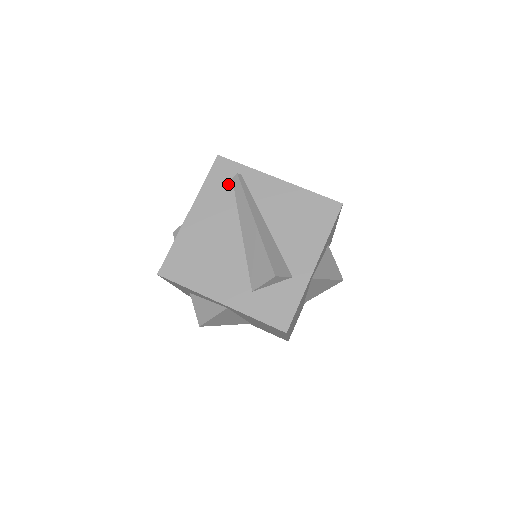
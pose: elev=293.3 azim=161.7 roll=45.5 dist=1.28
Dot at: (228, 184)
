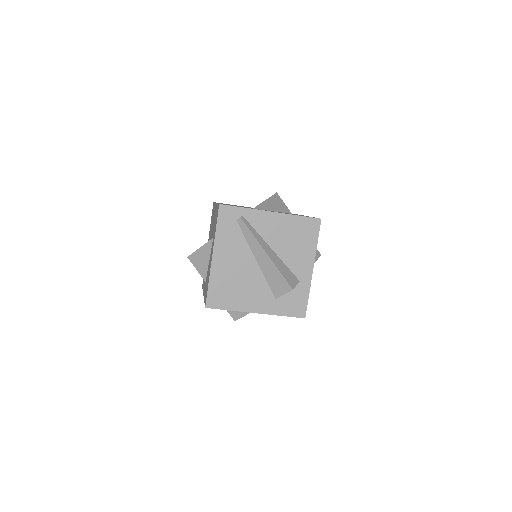
Dot at: (235, 226)
